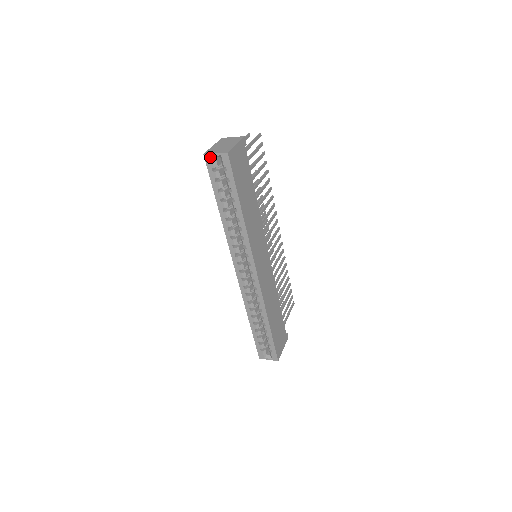
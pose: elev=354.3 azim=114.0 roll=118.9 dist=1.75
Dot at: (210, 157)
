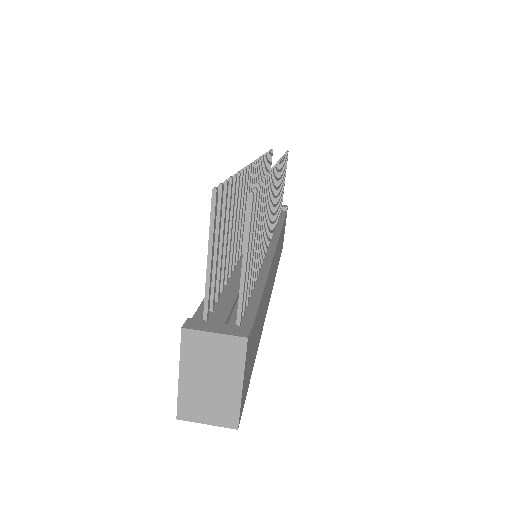
Dot at: (193, 417)
